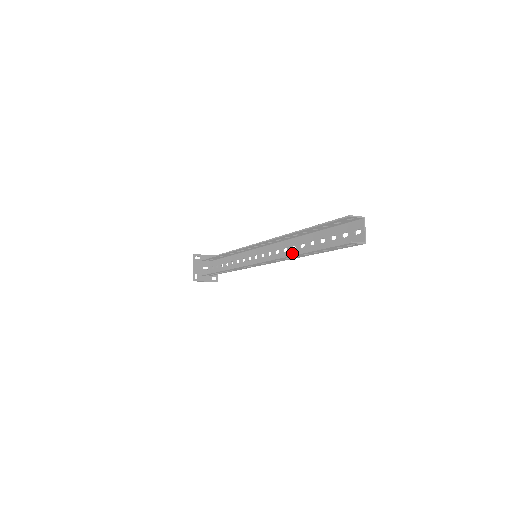
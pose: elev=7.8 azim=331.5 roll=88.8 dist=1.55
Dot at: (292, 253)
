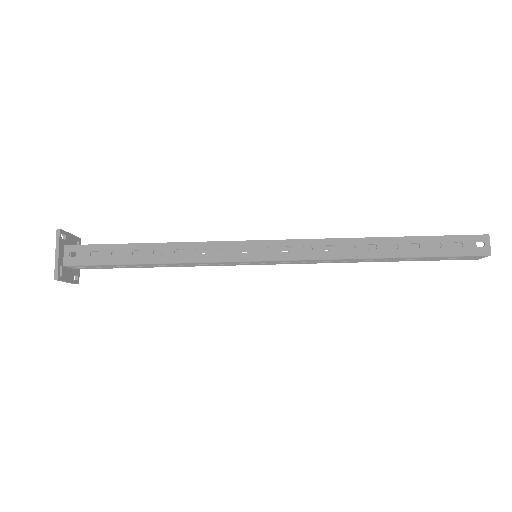
Dot at: (346, 258)
